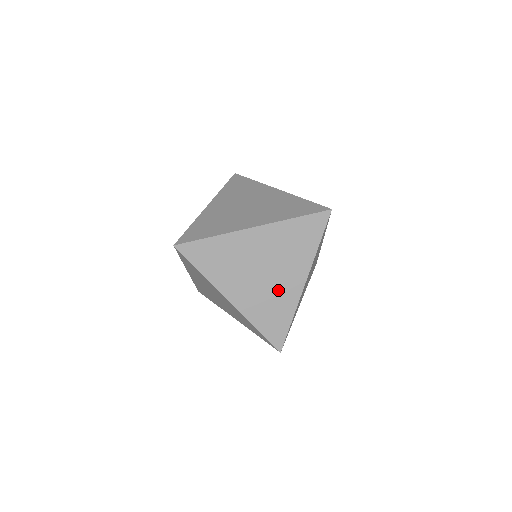
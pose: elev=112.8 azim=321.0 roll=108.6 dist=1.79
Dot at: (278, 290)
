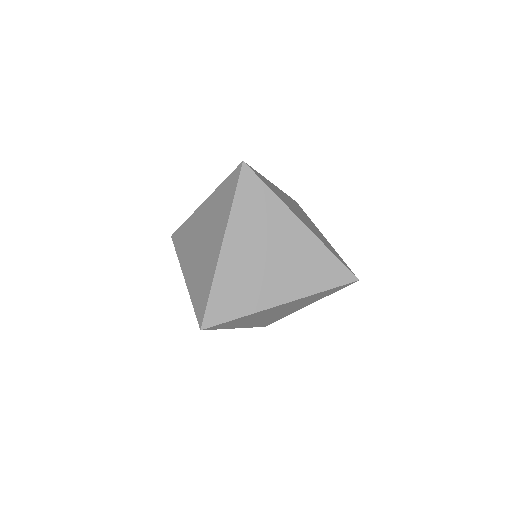
Dot at: (295, 252)
